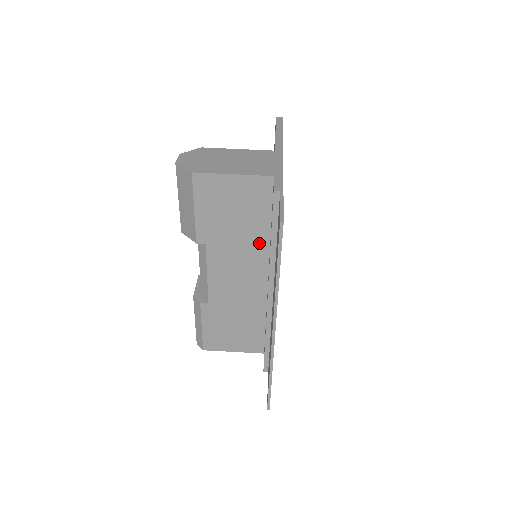
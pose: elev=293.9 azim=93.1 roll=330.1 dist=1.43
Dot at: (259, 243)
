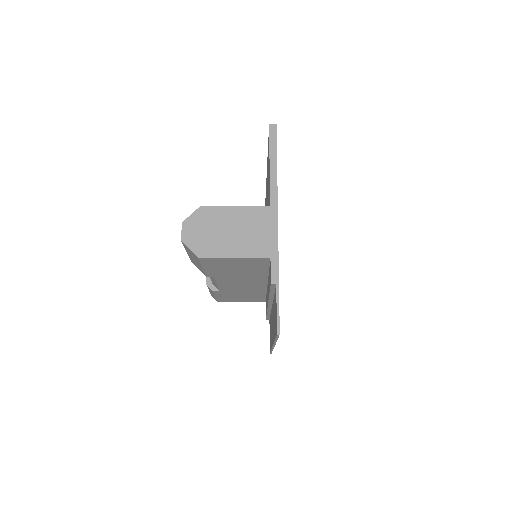
Dot at: (259, 275)
